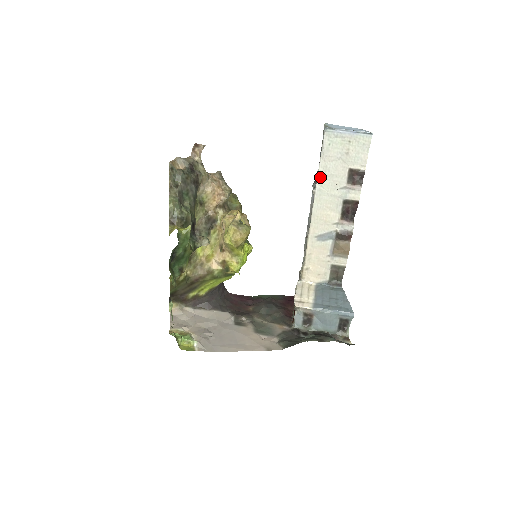
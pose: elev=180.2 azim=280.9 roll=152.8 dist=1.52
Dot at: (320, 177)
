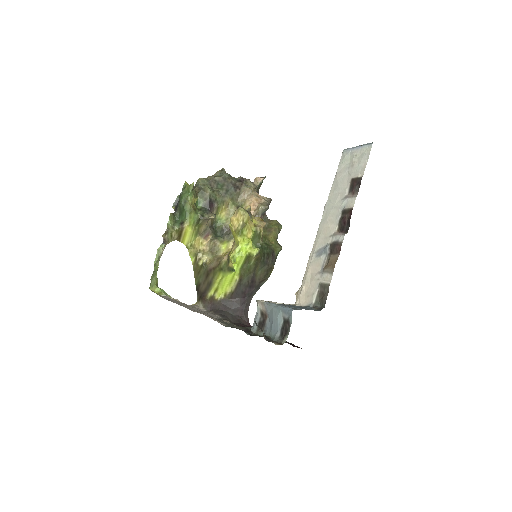
Dot at: (331, 193)
